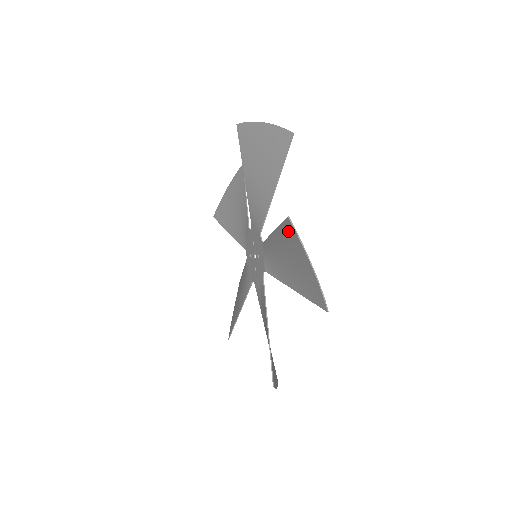
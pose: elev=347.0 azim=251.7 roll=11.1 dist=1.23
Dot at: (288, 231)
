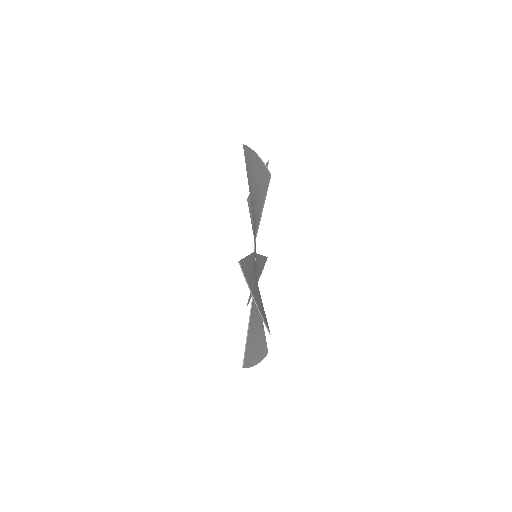
Dot at: (244, 268)
